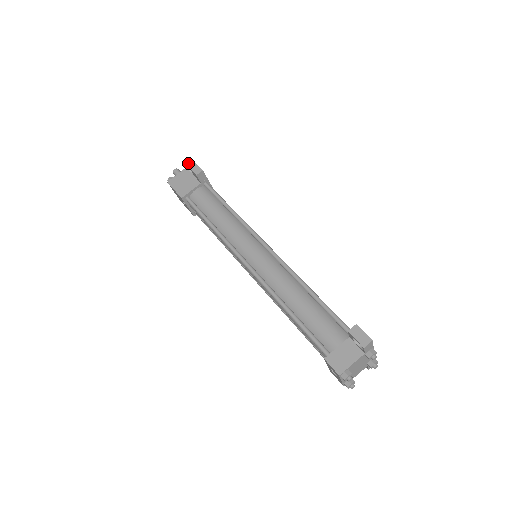
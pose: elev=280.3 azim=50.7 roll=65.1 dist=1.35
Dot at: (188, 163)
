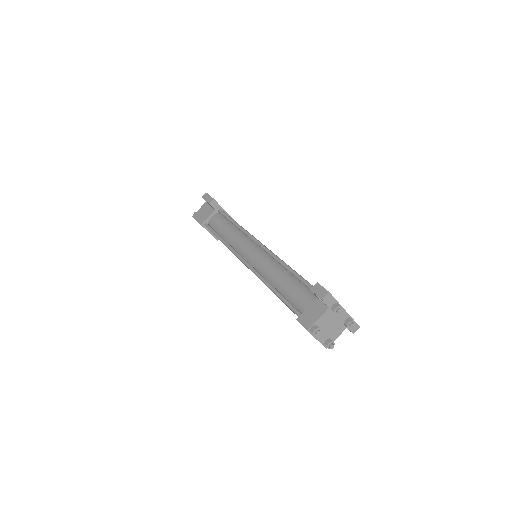
Dot at: (204, 196)
